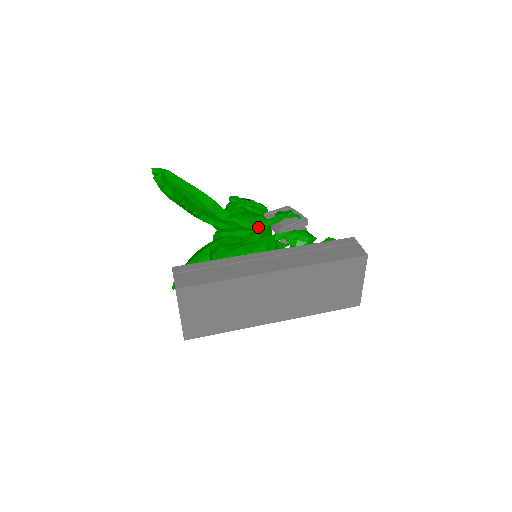
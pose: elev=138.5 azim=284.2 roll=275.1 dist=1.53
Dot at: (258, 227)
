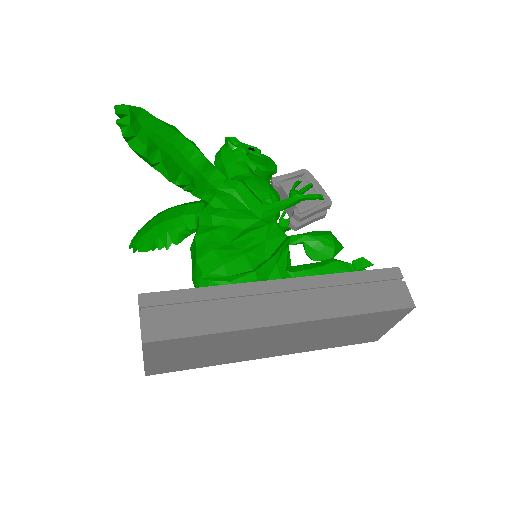
Dot at: (265, 214)
